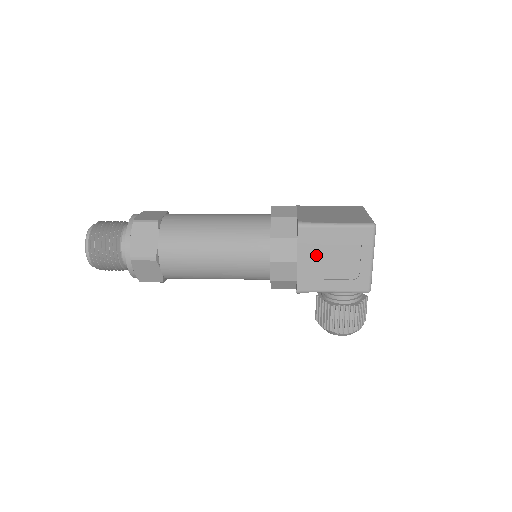
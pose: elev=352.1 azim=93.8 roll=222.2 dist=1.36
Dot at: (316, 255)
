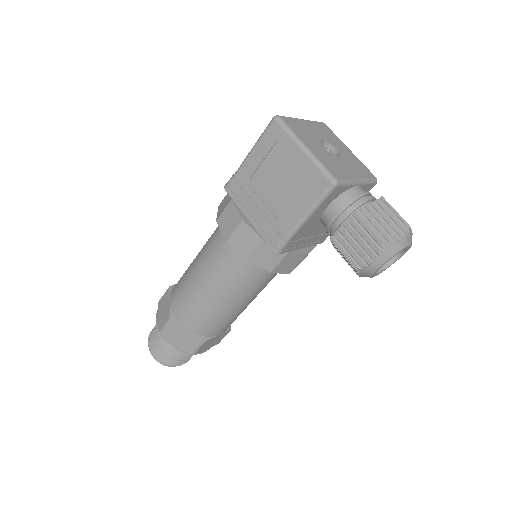
Dot at: (258, 198)
